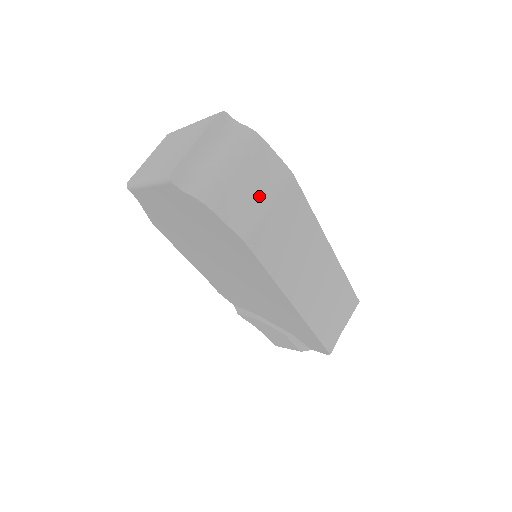
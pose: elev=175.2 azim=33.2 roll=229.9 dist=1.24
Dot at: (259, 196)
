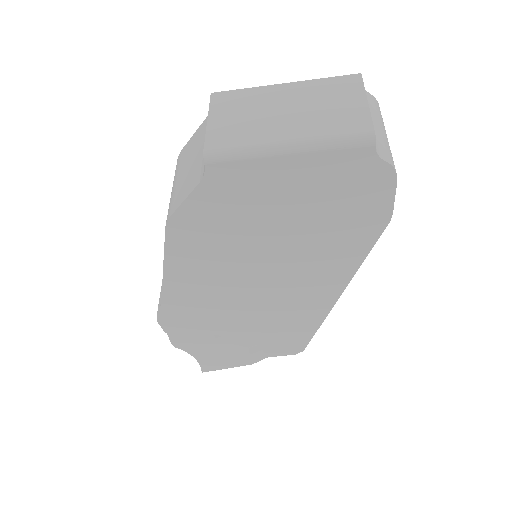
Dot at: occluded
